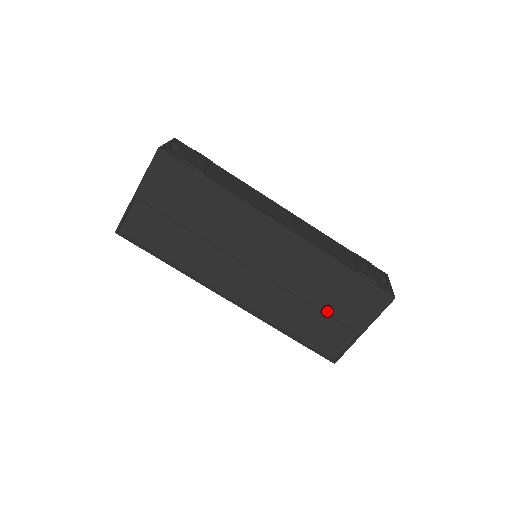
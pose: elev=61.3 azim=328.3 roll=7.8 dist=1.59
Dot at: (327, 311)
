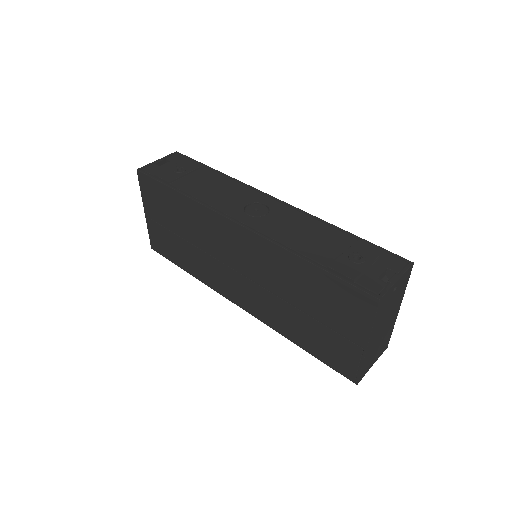
Dot at: (318, 318)
